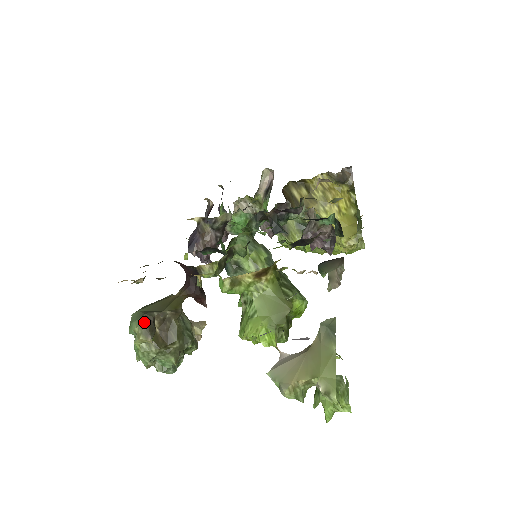
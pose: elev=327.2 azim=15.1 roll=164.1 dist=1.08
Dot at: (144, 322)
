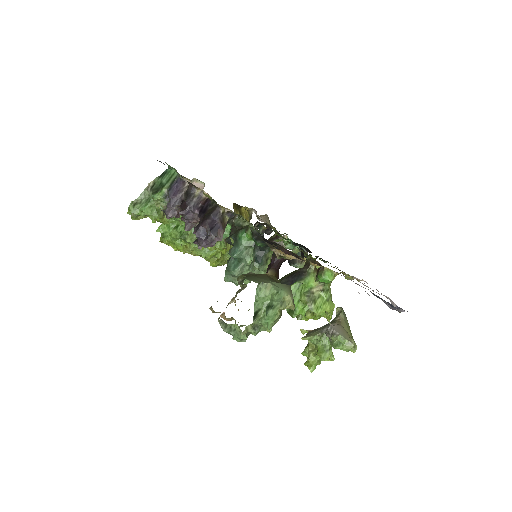
Dot at: occluded
